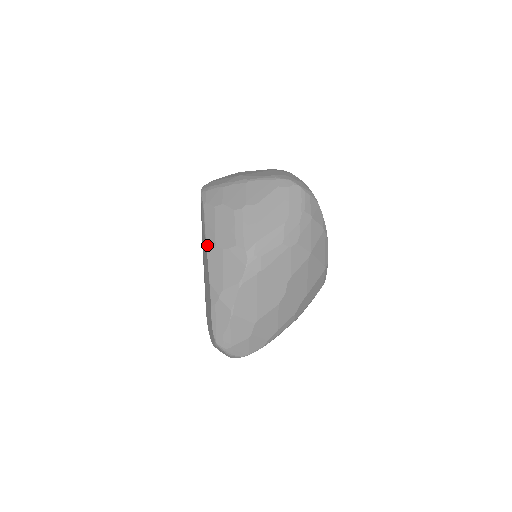
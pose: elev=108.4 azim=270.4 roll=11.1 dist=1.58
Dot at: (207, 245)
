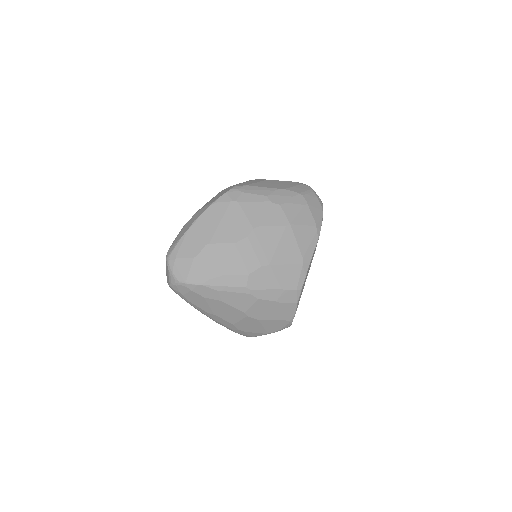
Dot at: occluded
